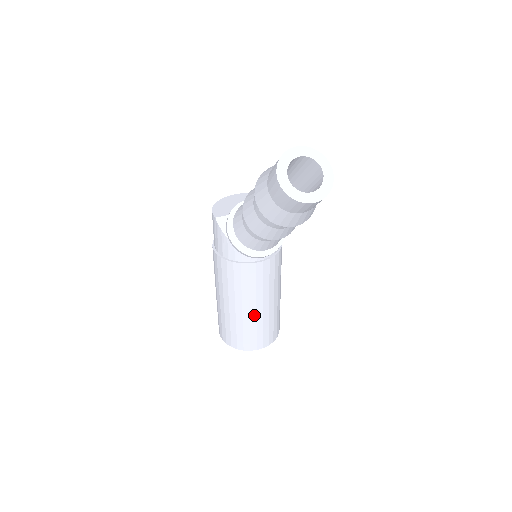
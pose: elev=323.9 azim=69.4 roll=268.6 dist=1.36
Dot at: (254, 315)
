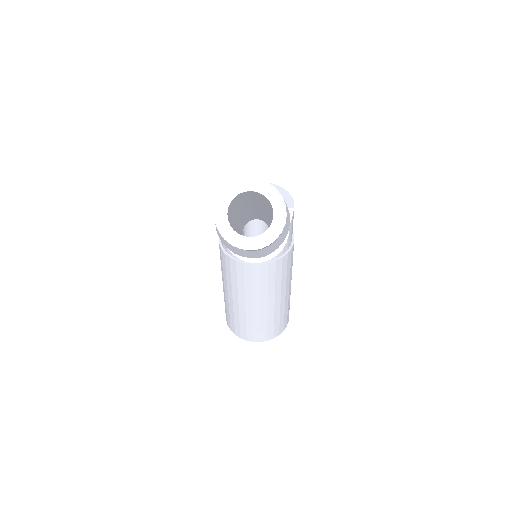
Dot at: (250, 311)
